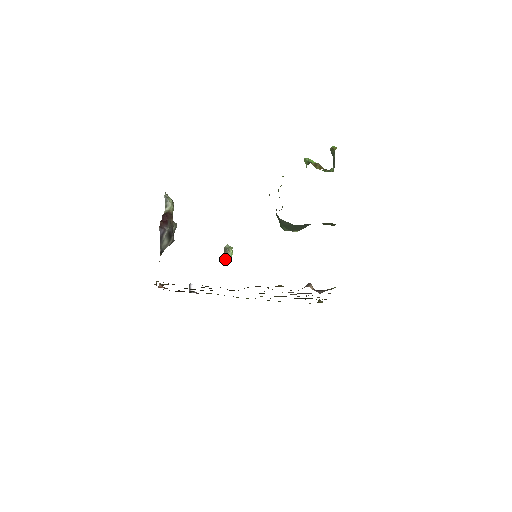
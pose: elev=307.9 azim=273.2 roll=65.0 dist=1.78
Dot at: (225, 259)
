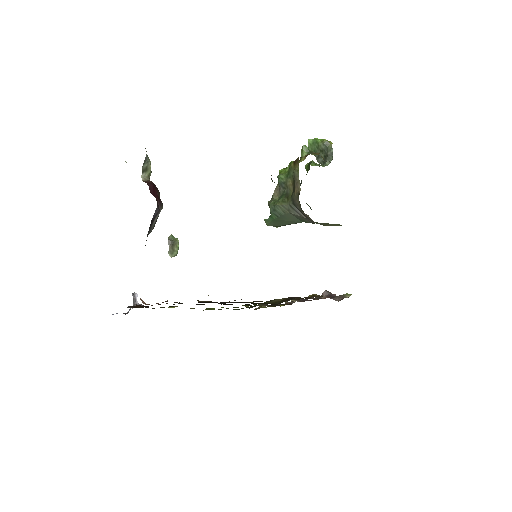
Dot at: (172, 255)
